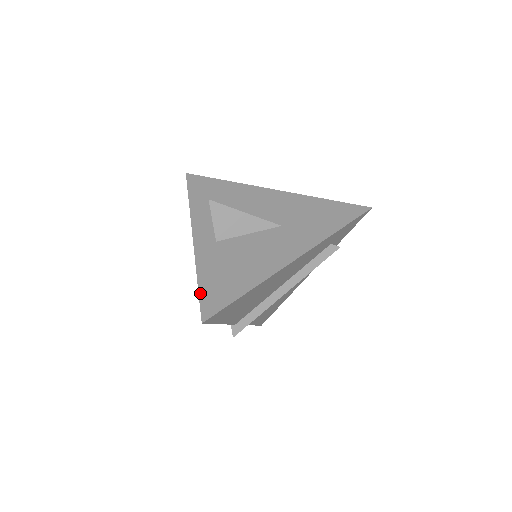
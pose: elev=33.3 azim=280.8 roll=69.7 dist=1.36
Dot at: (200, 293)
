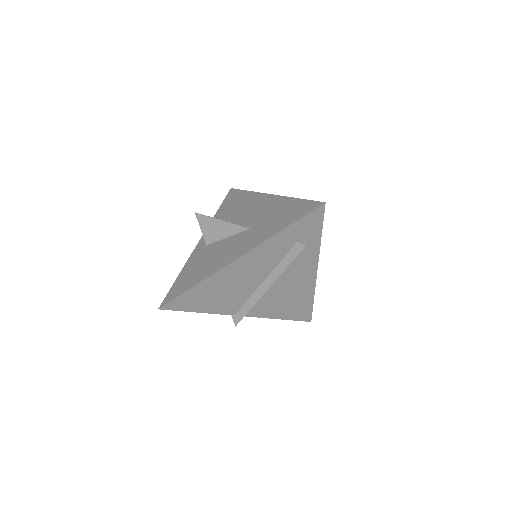
Dot at: (172, 287)
